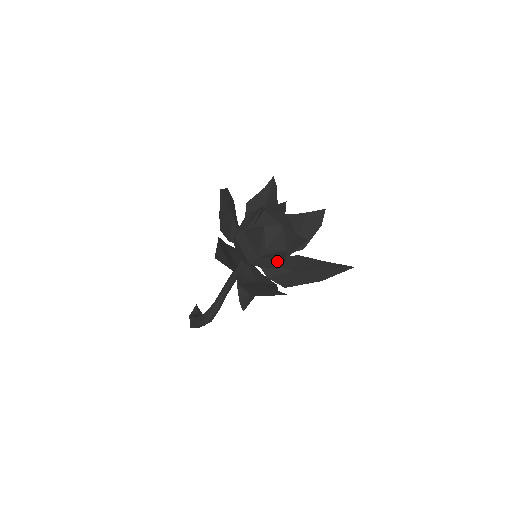
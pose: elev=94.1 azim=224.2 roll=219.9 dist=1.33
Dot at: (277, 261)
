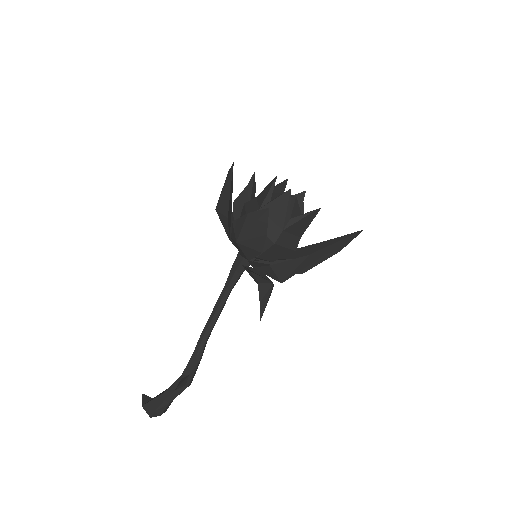
Dot at: (295, 239)
